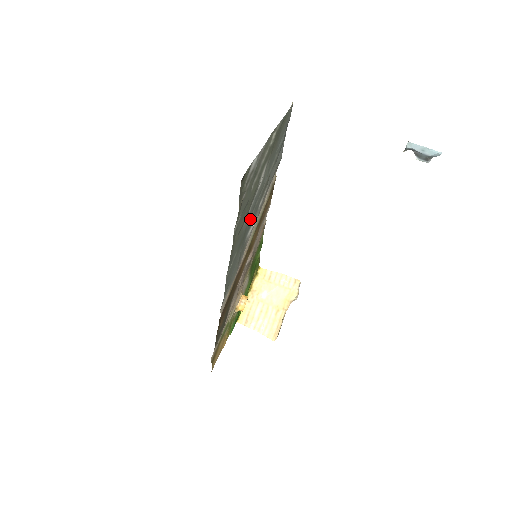
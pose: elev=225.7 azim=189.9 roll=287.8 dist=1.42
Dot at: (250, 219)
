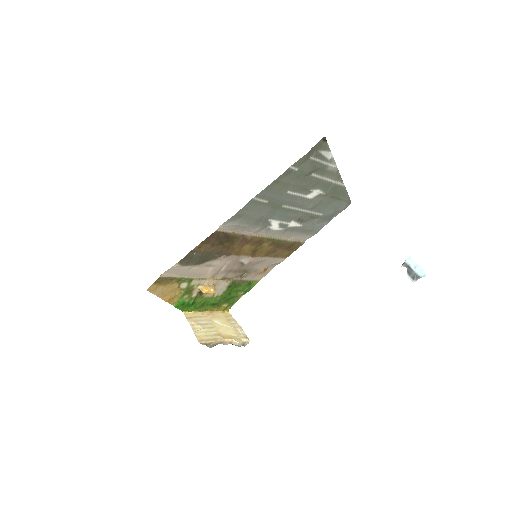
Dot at: (287, 207)
